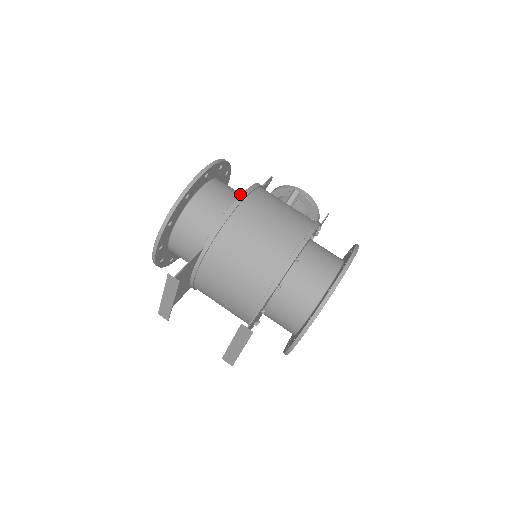
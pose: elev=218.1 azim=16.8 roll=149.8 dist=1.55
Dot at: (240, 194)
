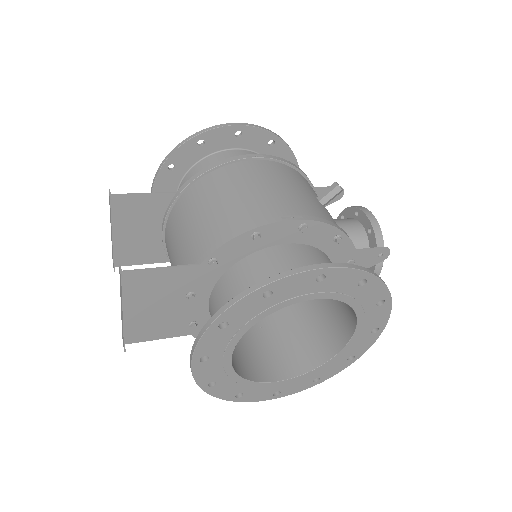
Dot at: occluded
